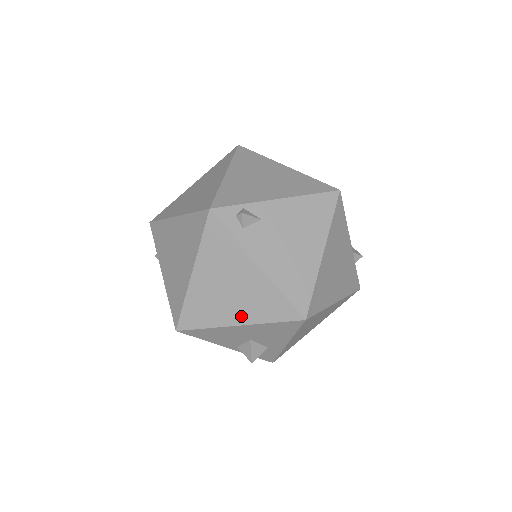
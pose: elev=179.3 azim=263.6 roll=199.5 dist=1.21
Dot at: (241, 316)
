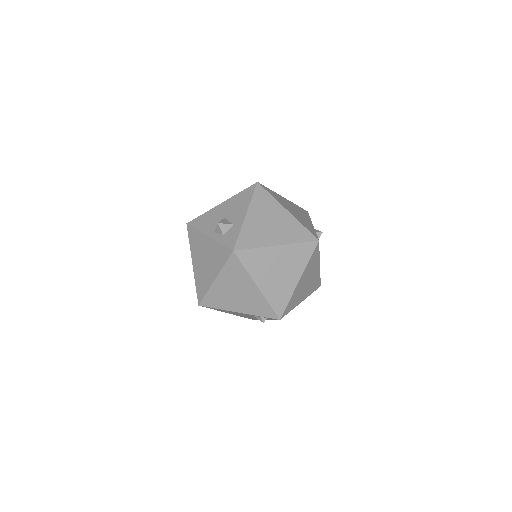
Dot at: occluded
